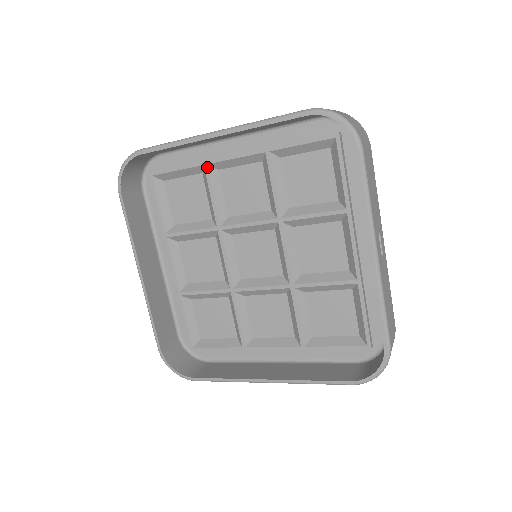
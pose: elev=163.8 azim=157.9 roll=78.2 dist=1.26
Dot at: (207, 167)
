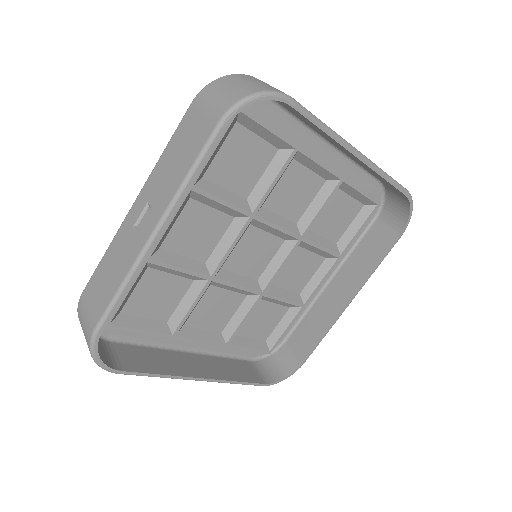
Dot at: (296, 153)
